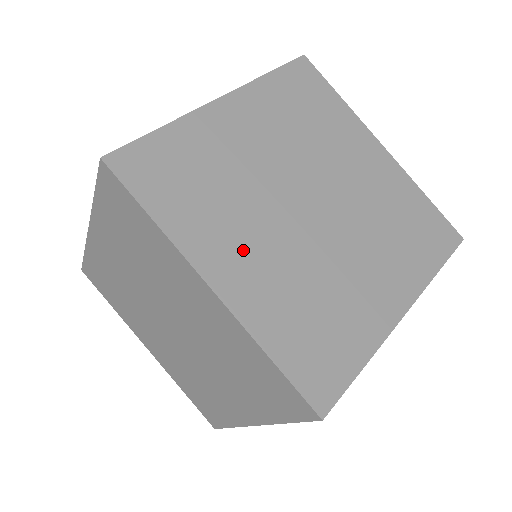
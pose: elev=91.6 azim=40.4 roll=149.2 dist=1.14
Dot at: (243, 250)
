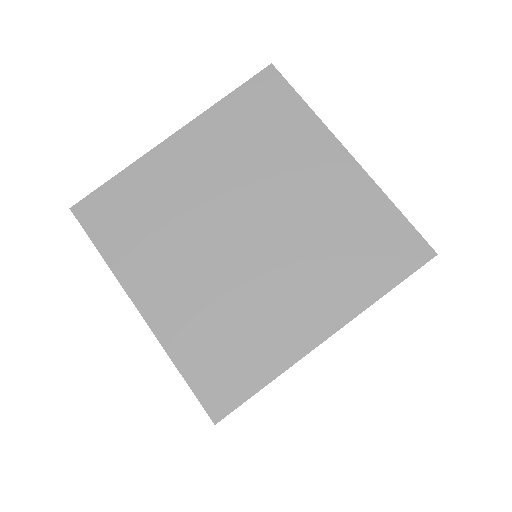
Dot at: (170, 277)
